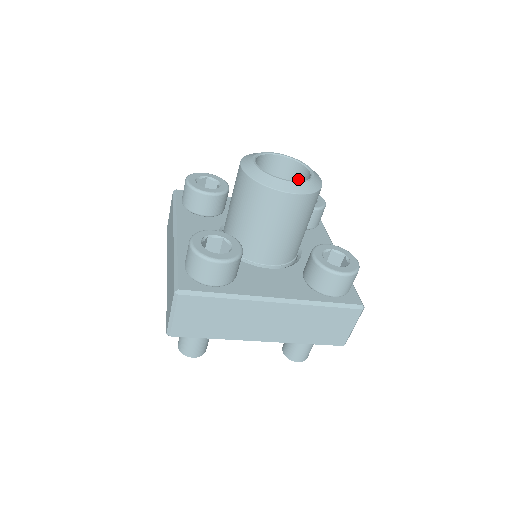
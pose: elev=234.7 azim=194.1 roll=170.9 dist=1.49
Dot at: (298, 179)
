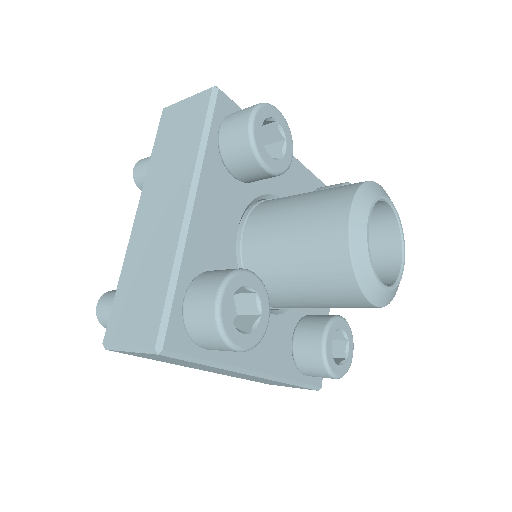
Dot at: (379, 239)
